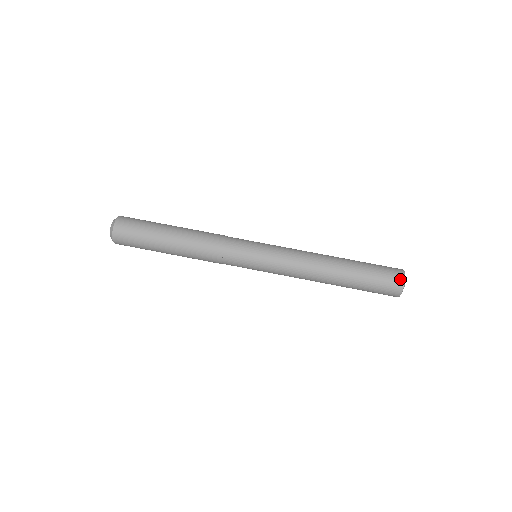
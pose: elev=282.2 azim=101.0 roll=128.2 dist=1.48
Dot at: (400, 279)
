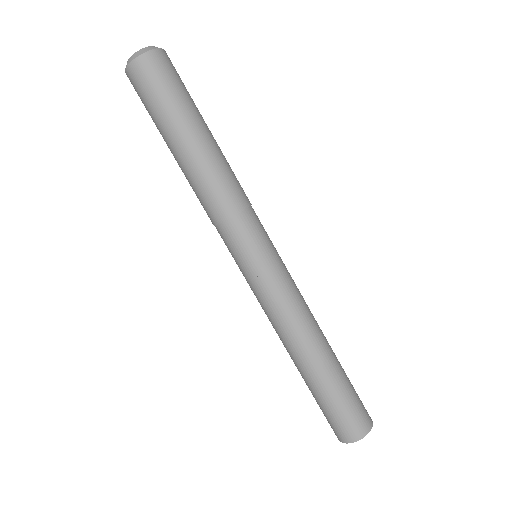
Dot at: (348, 437)
